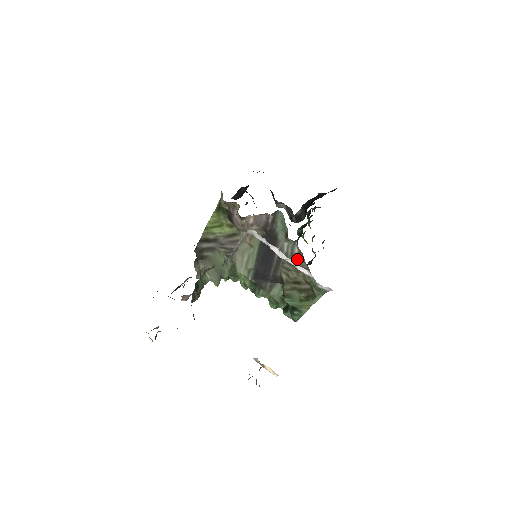
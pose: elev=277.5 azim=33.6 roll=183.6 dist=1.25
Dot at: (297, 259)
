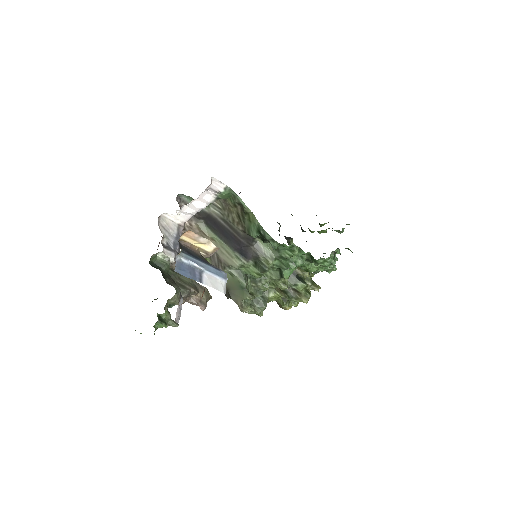
Dot at: (221, 205)
